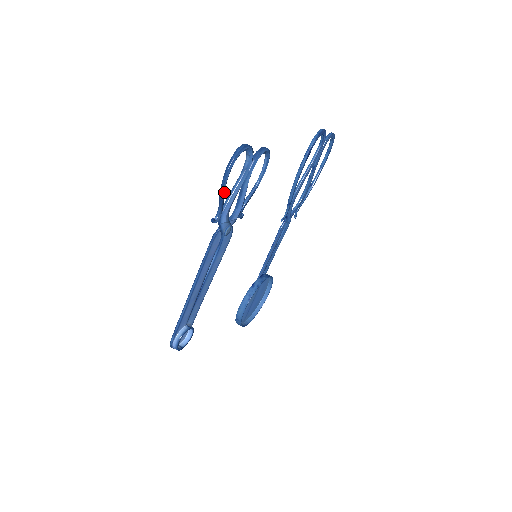
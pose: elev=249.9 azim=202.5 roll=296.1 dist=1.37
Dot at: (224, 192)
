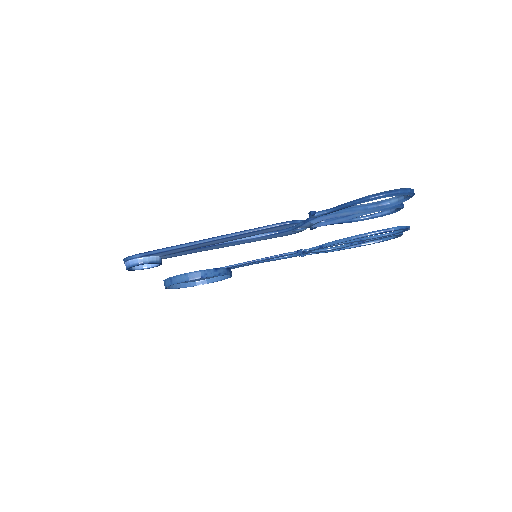
Dot at: (353, 205)
